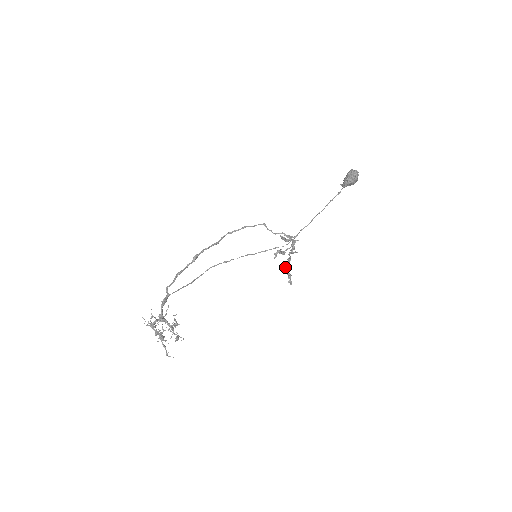
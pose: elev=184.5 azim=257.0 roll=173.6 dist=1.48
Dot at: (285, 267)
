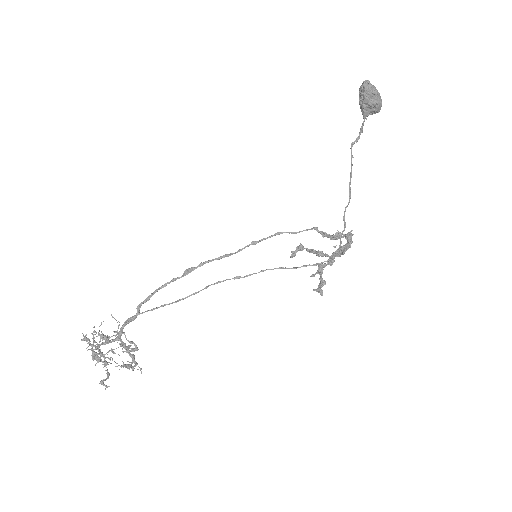
Dot at: (317, 271)
